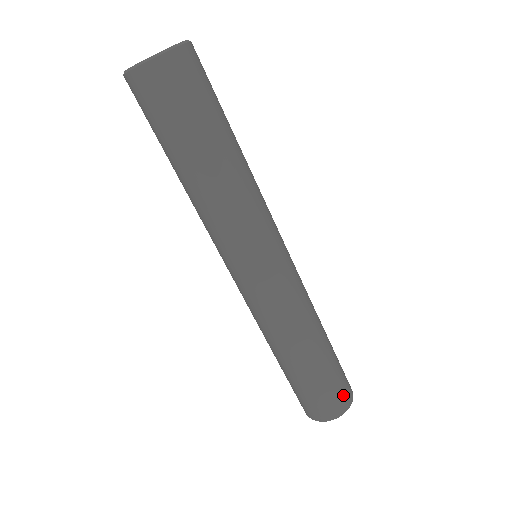
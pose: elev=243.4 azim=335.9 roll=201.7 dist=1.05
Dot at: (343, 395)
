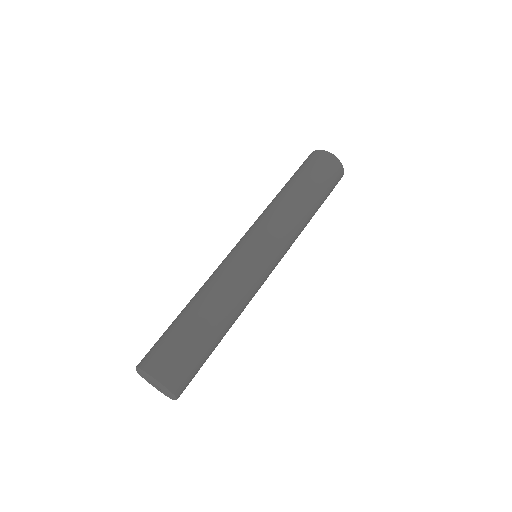
Dot at: (176, 370)
